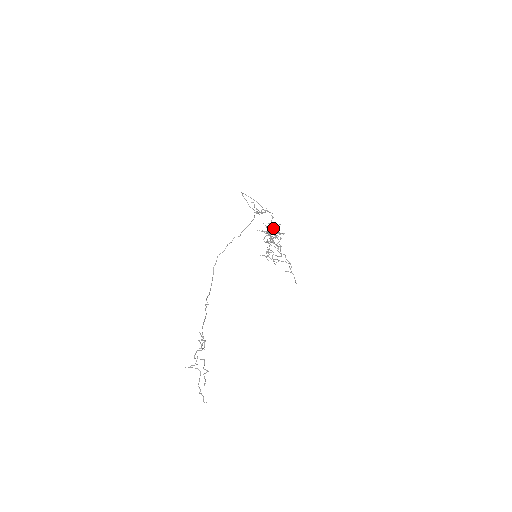
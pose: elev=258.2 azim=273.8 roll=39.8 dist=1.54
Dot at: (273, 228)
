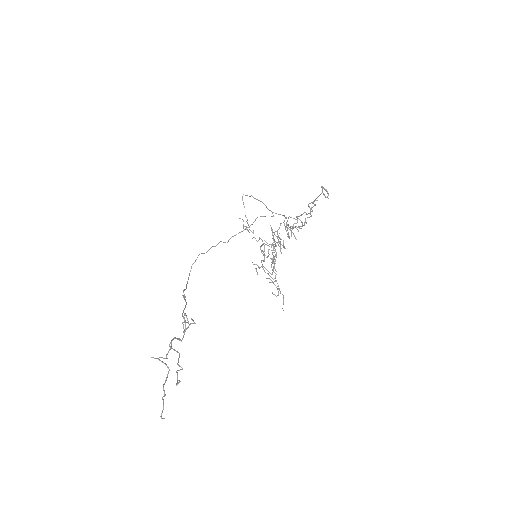
Dot at: (304, 212)
